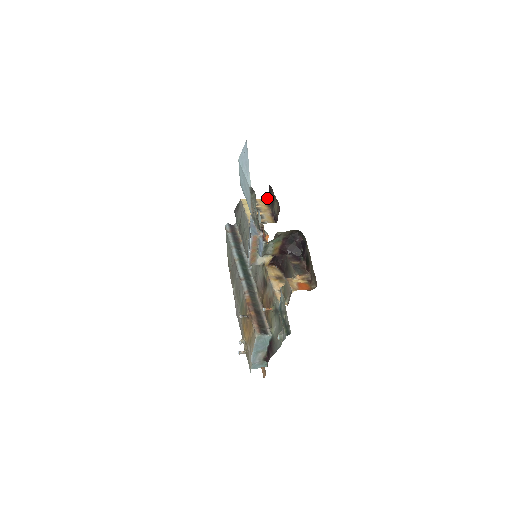
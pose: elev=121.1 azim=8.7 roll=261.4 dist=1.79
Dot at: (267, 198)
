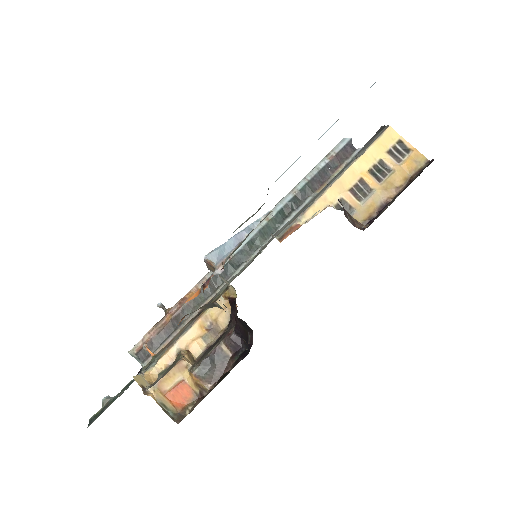
Dot at: (427, 164)
